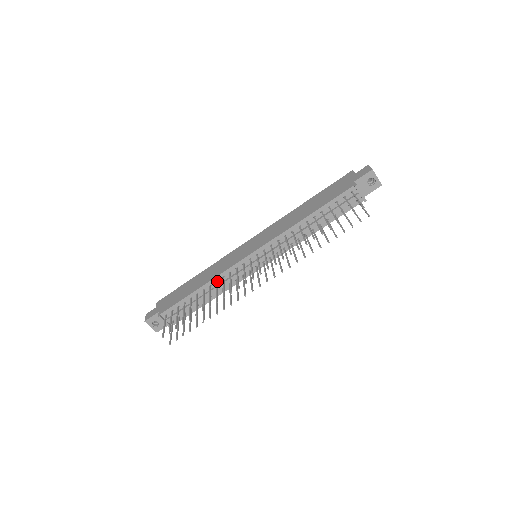
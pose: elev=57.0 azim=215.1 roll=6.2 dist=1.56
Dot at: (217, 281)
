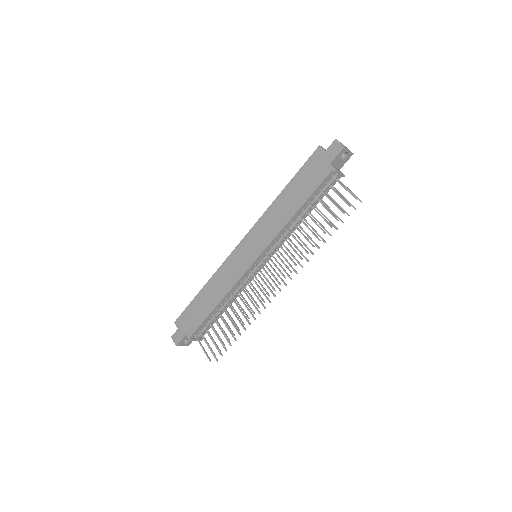
Dot at: (231, 293)
